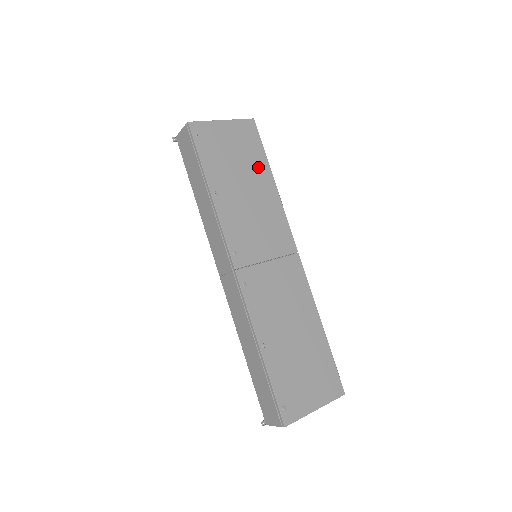
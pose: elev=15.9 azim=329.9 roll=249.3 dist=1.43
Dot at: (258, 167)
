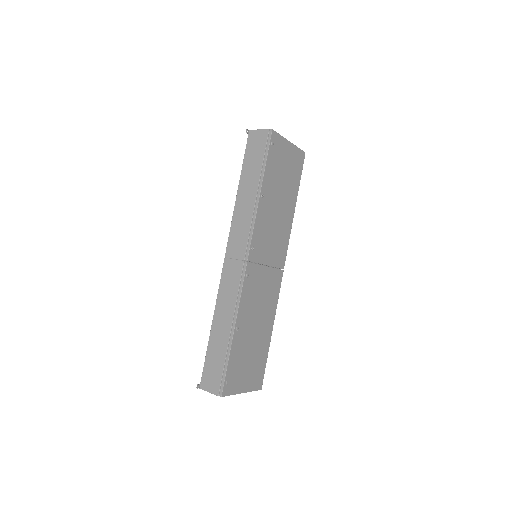
Dot at: (292, 191)
